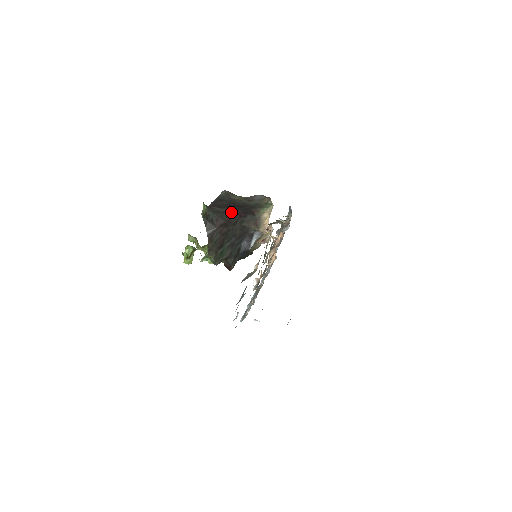
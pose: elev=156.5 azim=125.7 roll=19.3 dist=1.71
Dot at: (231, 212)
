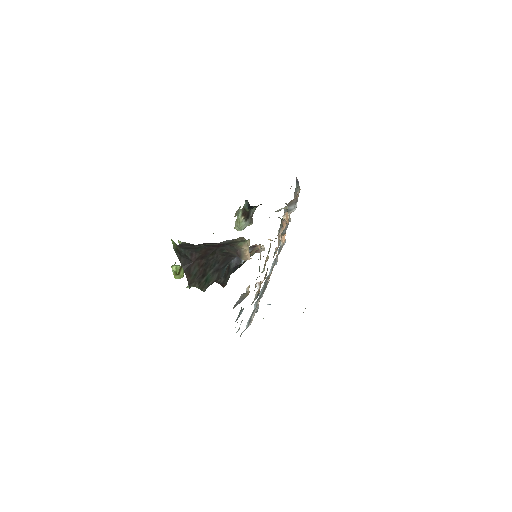
Dot at: (205, 245)
